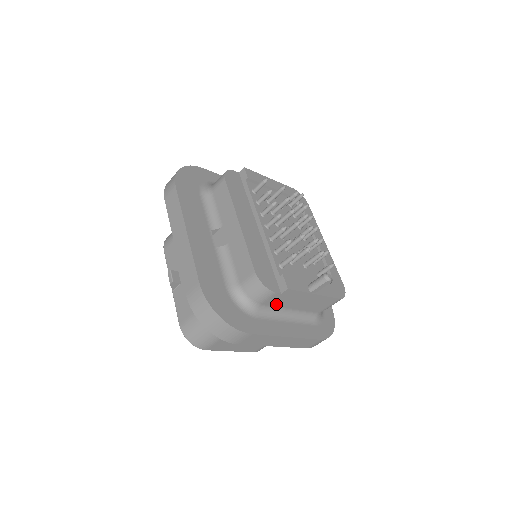
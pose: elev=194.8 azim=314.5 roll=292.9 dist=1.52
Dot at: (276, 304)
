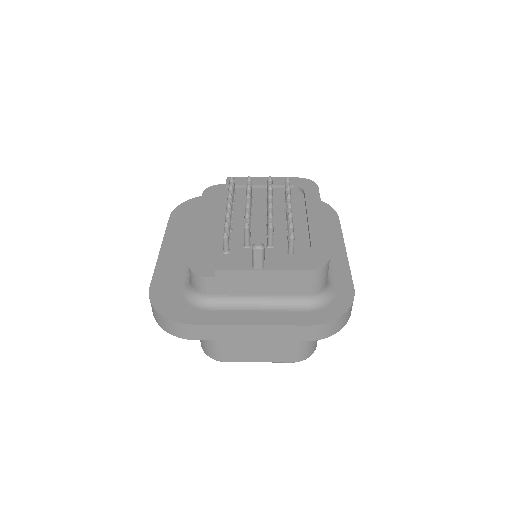
Dot at: (229, 292)
